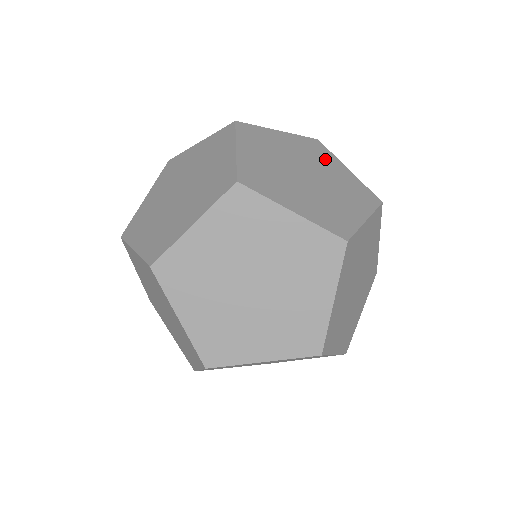
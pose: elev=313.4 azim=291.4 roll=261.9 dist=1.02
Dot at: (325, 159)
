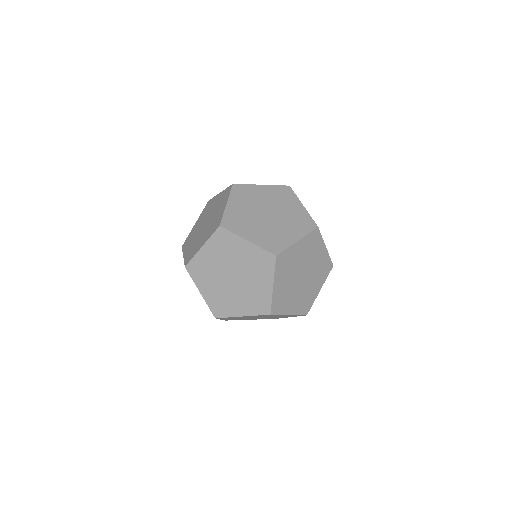
Dot at: (288, 201)
